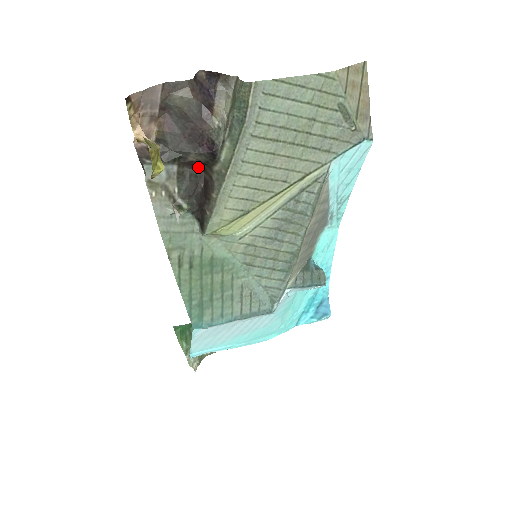
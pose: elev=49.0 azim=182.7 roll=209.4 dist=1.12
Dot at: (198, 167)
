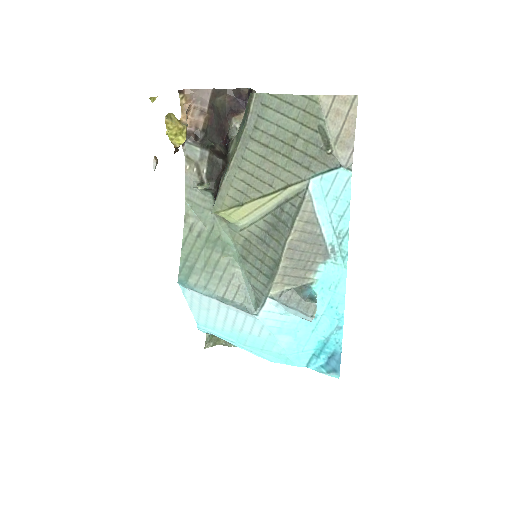
Dot at: (224, 158)
